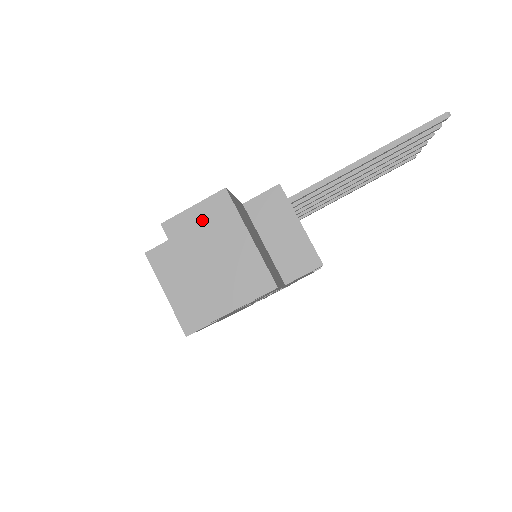
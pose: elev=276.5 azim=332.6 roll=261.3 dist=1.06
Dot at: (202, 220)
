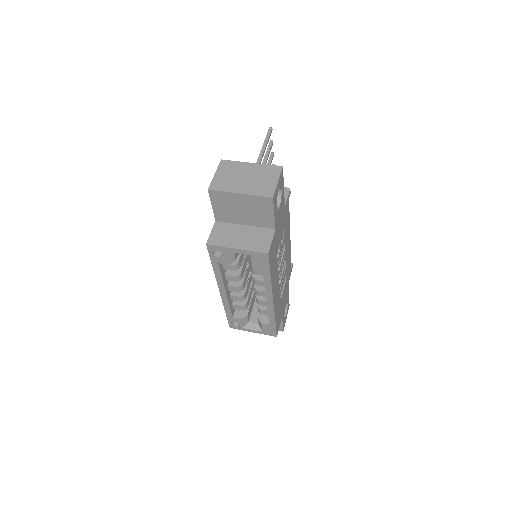
Dot at: (224, 174)
